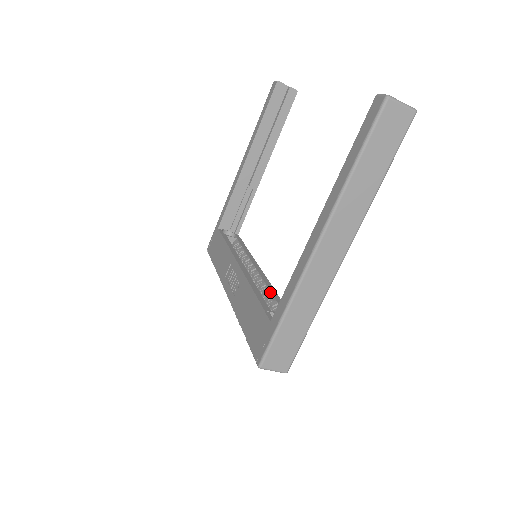
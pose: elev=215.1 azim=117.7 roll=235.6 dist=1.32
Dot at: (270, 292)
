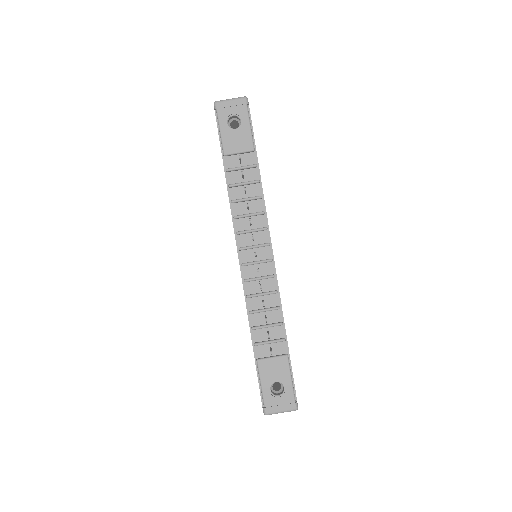
Dot at: occluded
